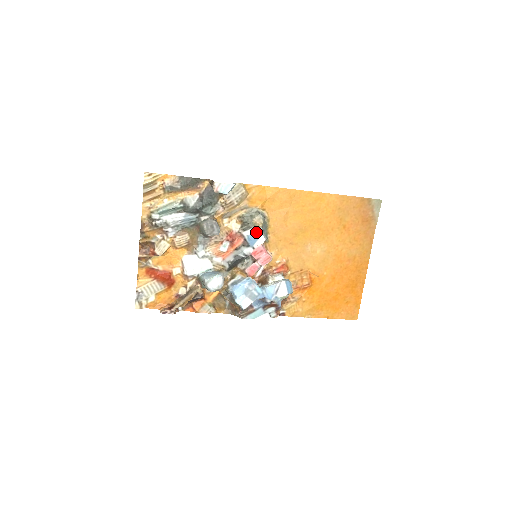
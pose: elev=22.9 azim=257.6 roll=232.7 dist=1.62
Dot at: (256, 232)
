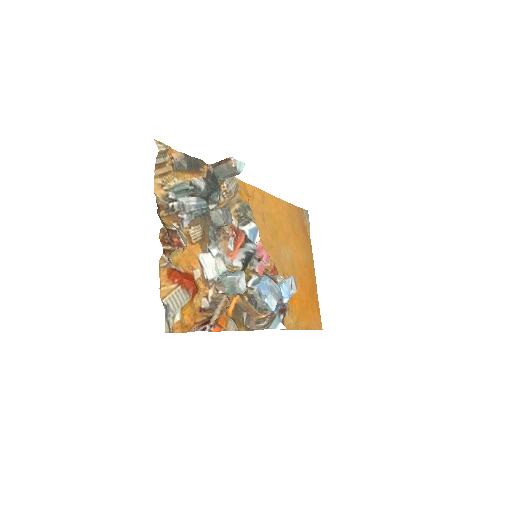
Dot at: (254, 227)
